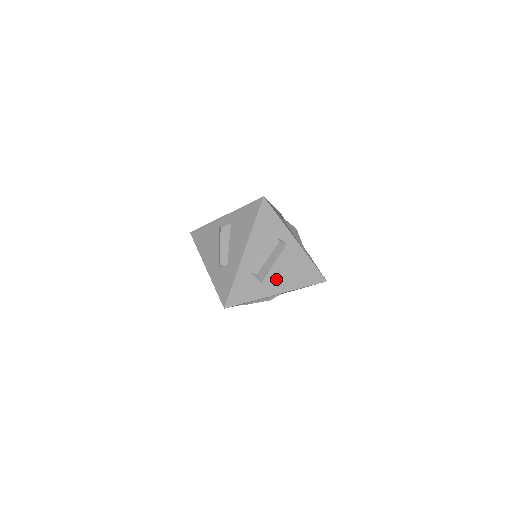
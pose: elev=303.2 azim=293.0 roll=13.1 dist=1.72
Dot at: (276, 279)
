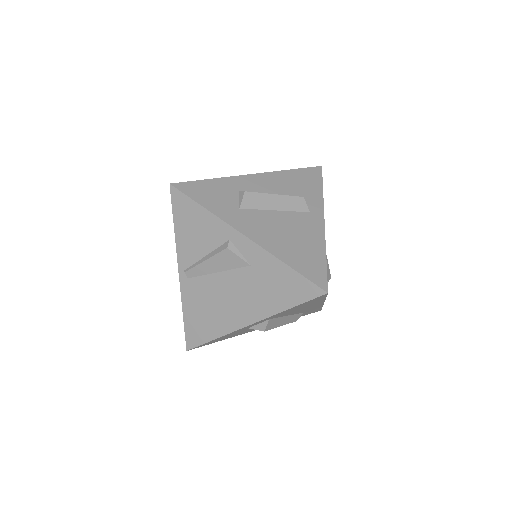
Dot at: (261, 223)
